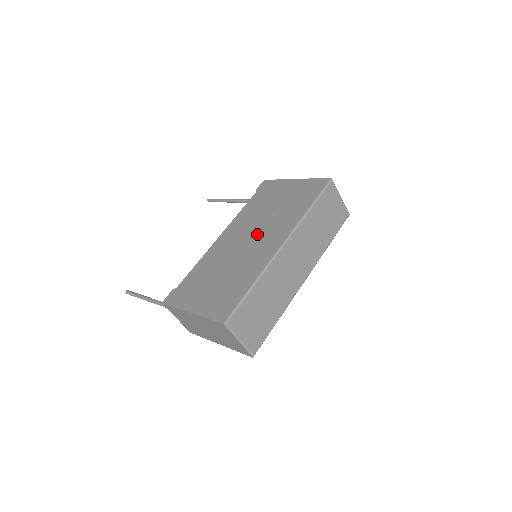
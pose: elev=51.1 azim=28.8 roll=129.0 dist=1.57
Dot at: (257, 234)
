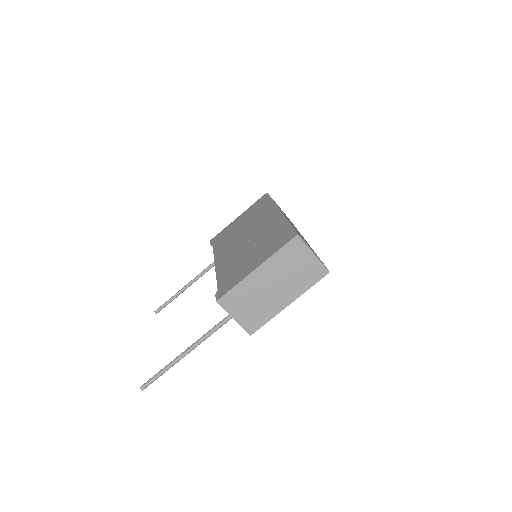
Dot at: (249, 231)
